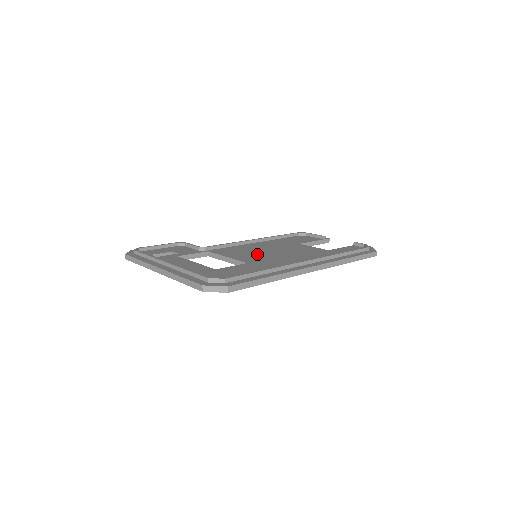
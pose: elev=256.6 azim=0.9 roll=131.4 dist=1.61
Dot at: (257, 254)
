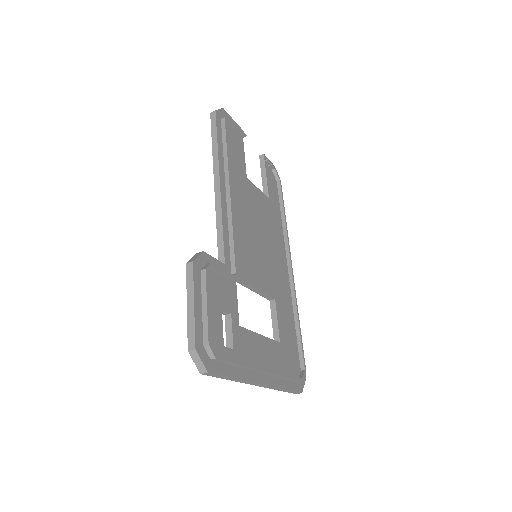
Dot at: (260, 257)
